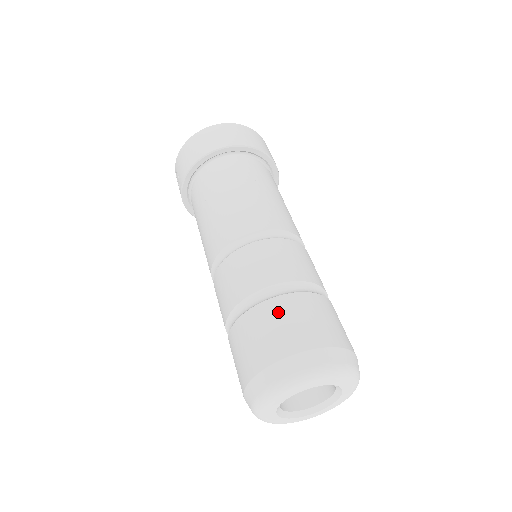
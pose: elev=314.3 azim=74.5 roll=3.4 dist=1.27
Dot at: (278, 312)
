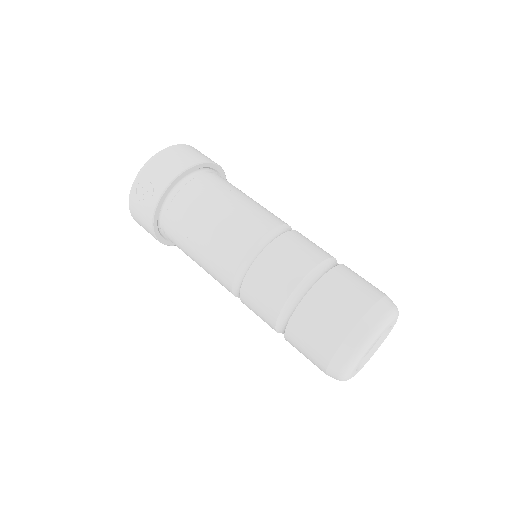
Dot at: (349, 274)
